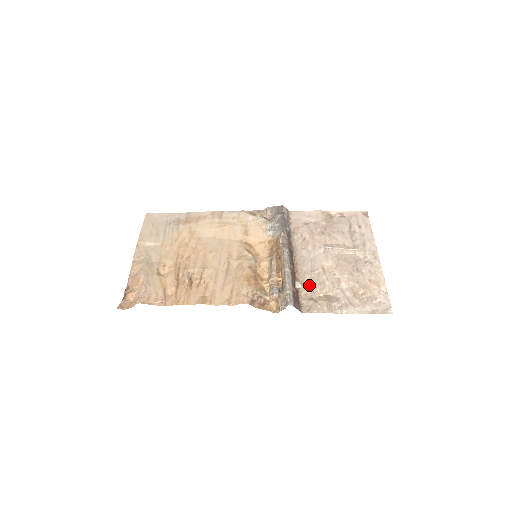
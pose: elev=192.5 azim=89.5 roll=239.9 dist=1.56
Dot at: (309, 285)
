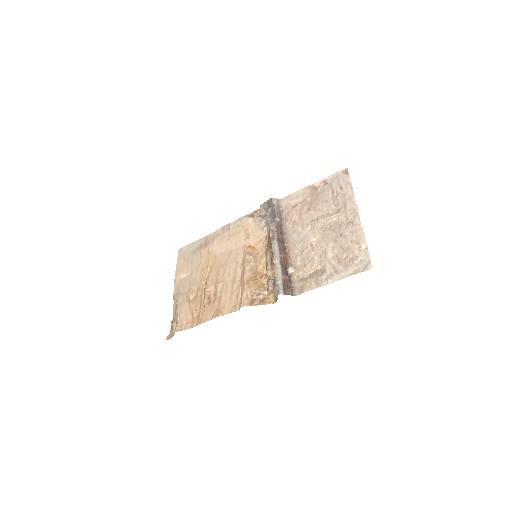
Dot at: (300, 266)
